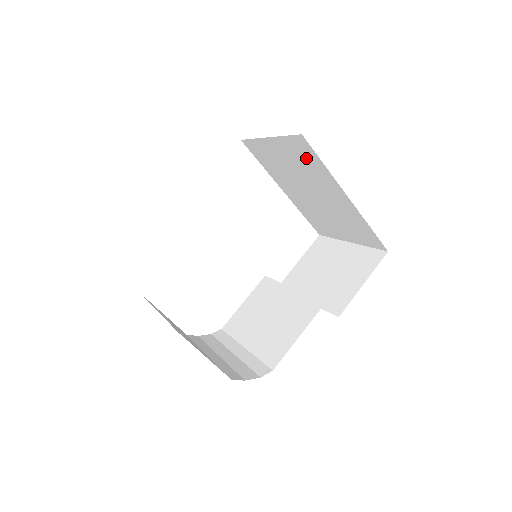
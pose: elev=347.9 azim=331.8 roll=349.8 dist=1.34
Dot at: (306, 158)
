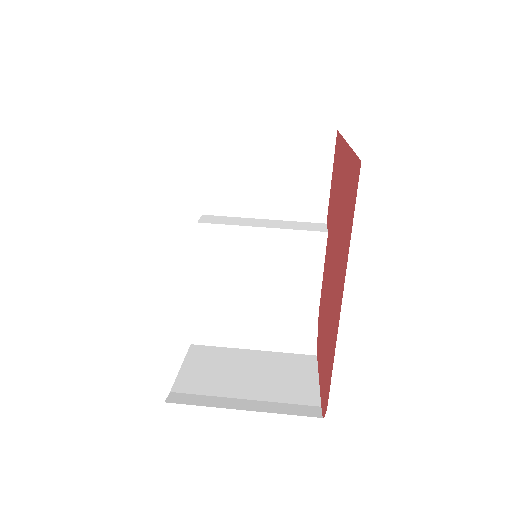
Dot at: occluded
